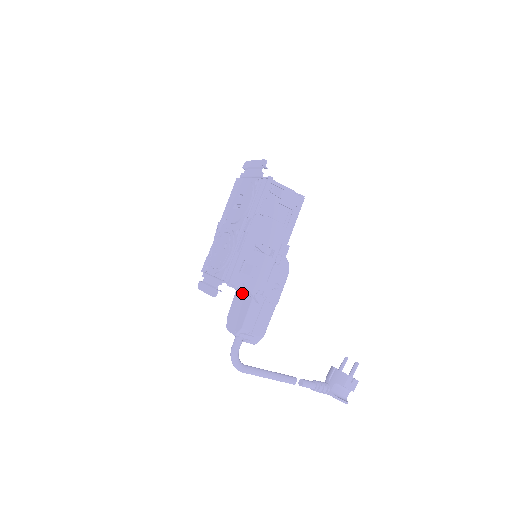
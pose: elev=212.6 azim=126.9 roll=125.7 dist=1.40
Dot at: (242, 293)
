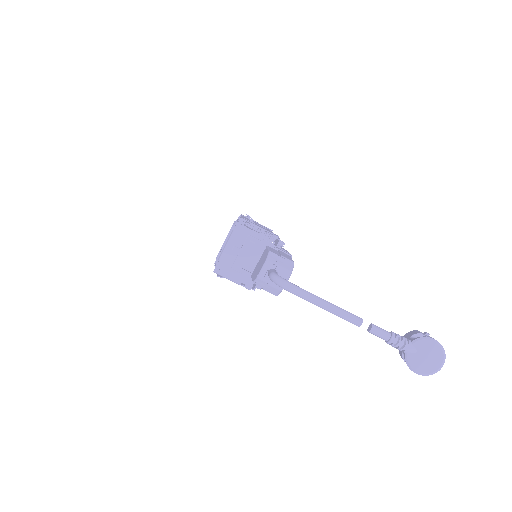
Dot at: (257, 264)
